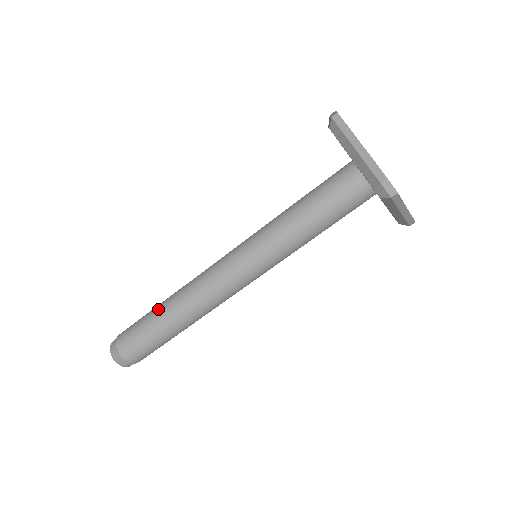
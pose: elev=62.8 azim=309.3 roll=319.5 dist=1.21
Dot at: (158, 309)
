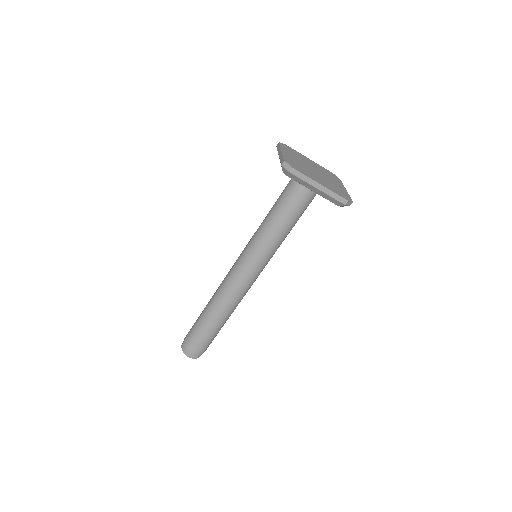
Dot at: (209, 321)
